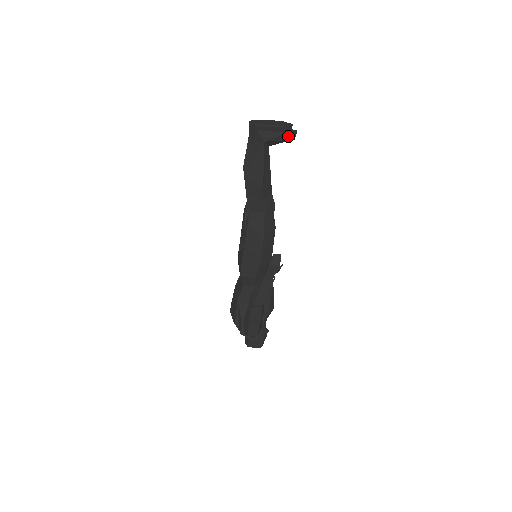
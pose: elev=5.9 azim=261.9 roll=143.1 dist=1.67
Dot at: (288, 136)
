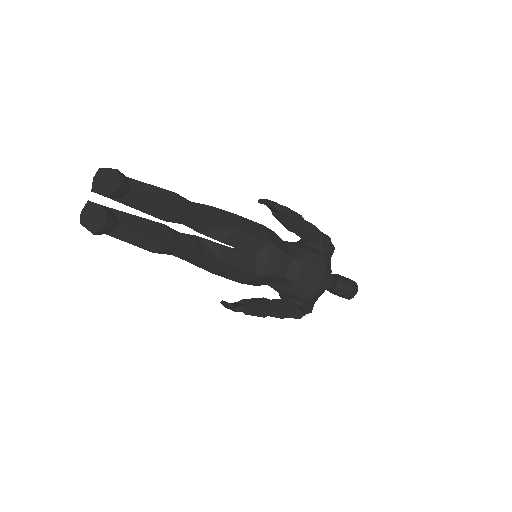
Dot at: (102, 233)
